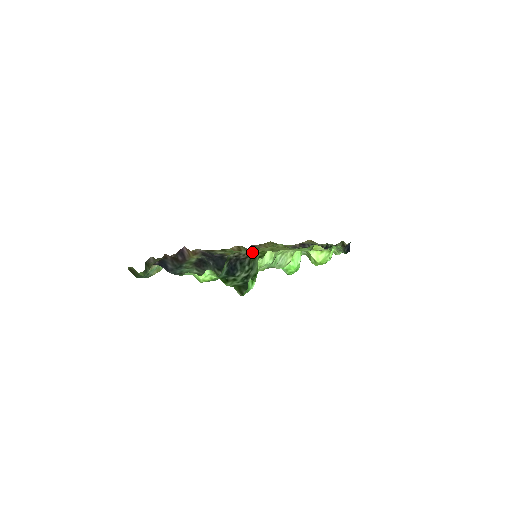
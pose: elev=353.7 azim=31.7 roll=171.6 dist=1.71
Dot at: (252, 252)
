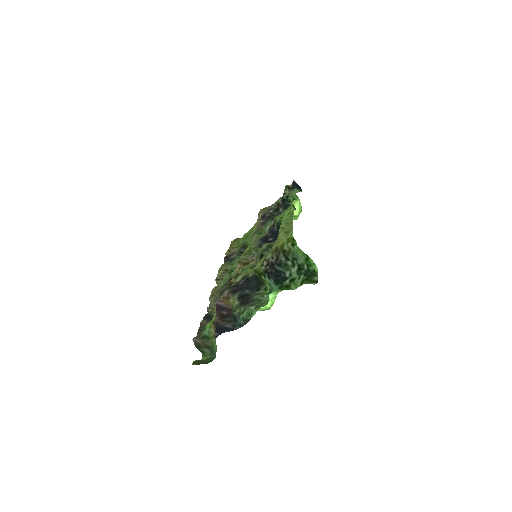
Dot at: (277, 249)
